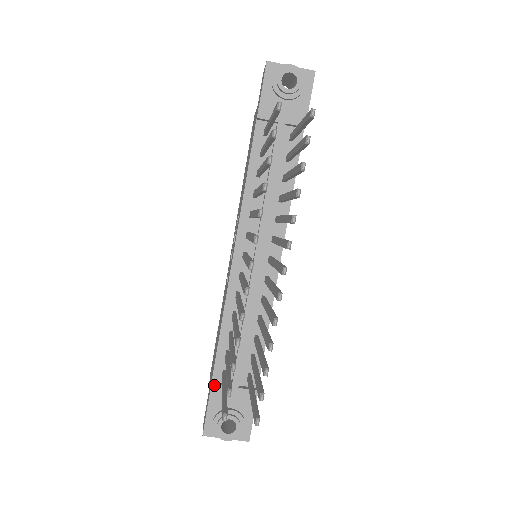
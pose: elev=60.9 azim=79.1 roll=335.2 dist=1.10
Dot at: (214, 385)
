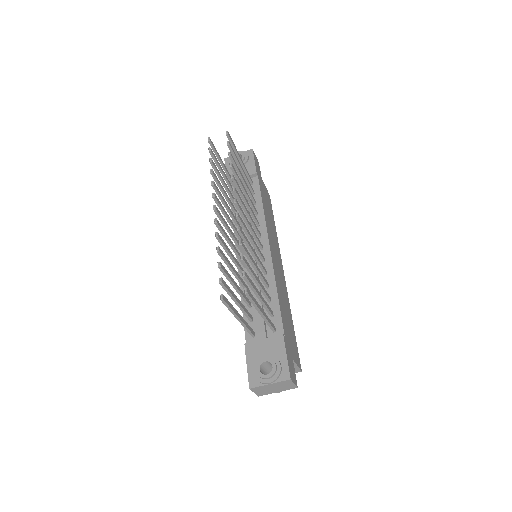
Dot at: (247, 344)
